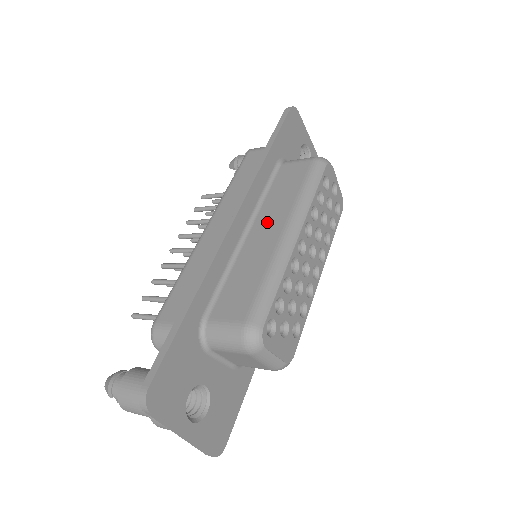
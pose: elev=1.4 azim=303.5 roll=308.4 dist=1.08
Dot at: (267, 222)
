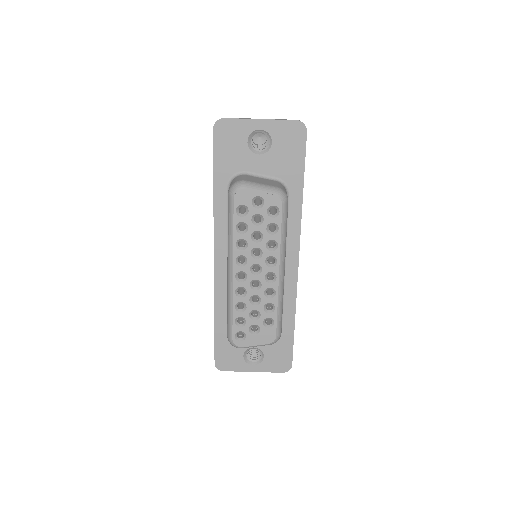
Dot at: occluded
